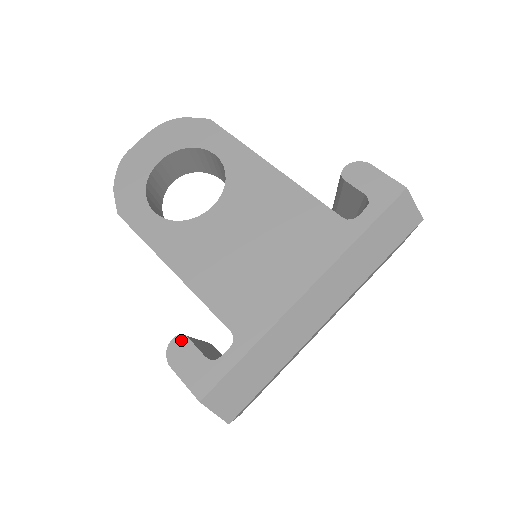
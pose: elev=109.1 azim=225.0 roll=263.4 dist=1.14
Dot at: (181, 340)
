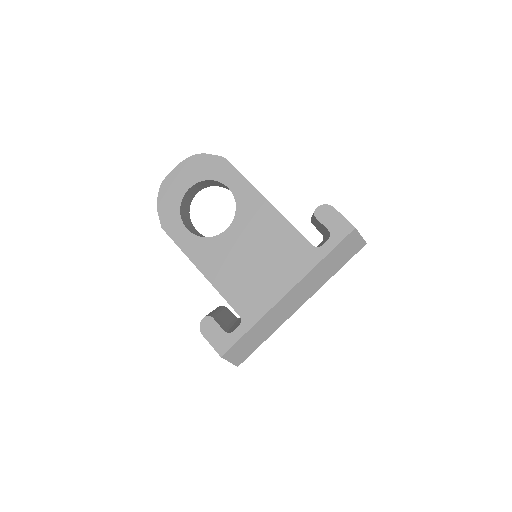
Dot at: (209, 319)
